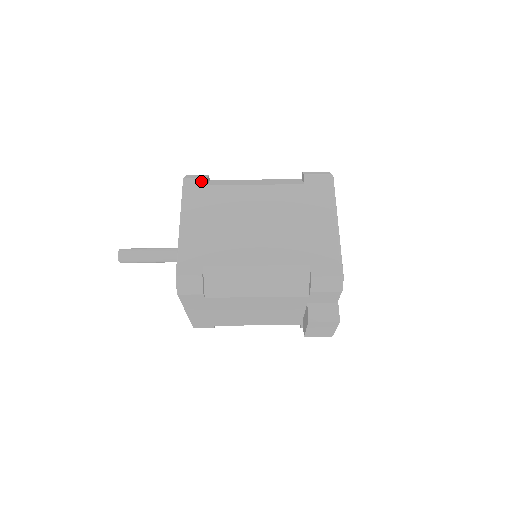
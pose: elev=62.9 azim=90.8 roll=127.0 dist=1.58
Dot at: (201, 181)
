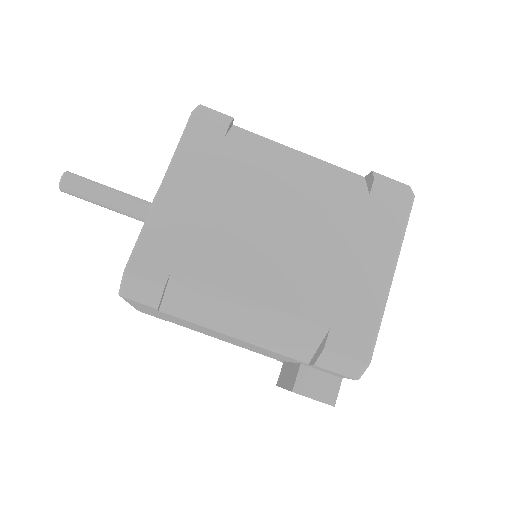
Dot at: (218, 126)
